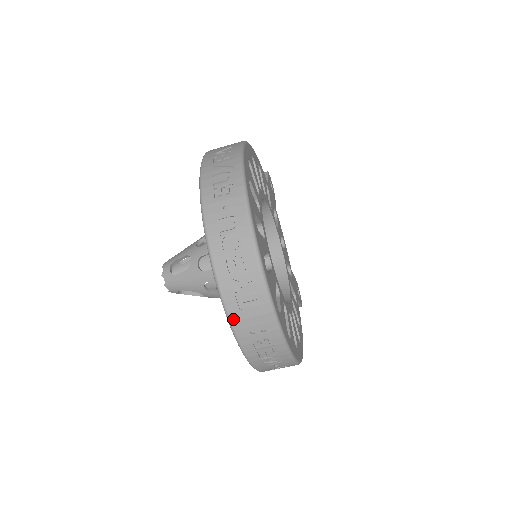
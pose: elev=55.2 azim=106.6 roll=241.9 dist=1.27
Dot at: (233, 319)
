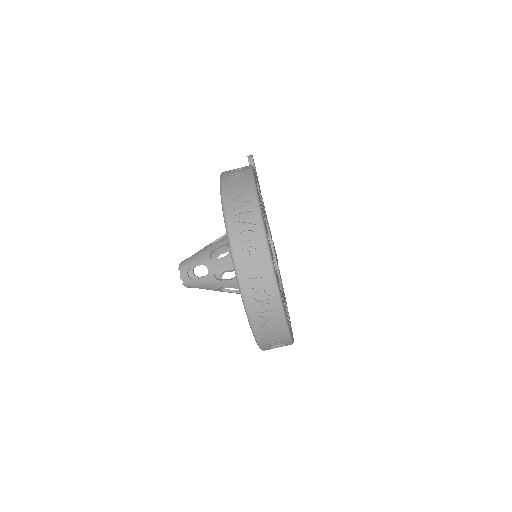
Dot at: (259, 338)
